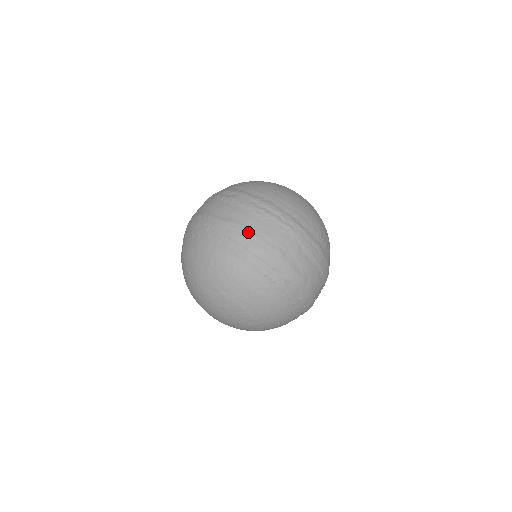
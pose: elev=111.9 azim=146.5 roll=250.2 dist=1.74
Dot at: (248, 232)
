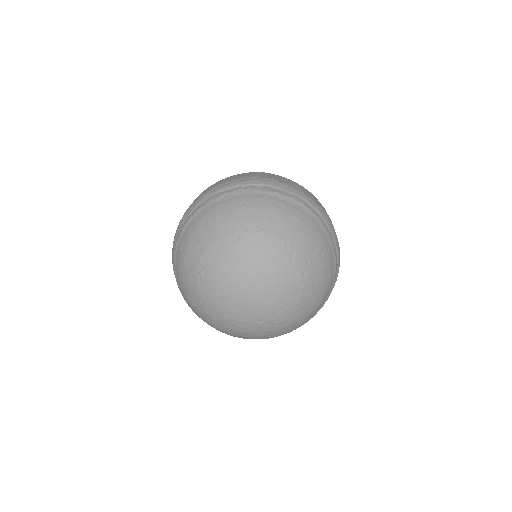
Dot at: (234, 180)
